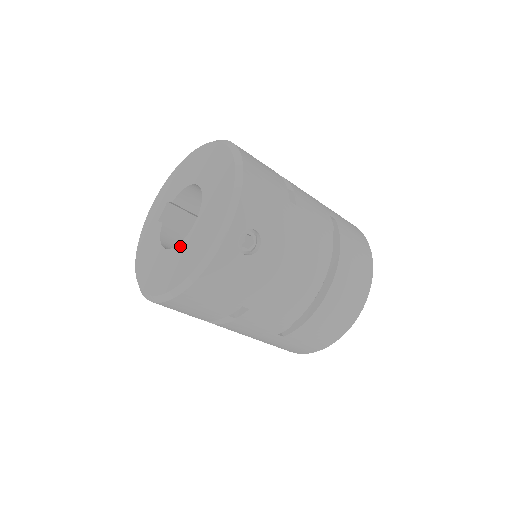
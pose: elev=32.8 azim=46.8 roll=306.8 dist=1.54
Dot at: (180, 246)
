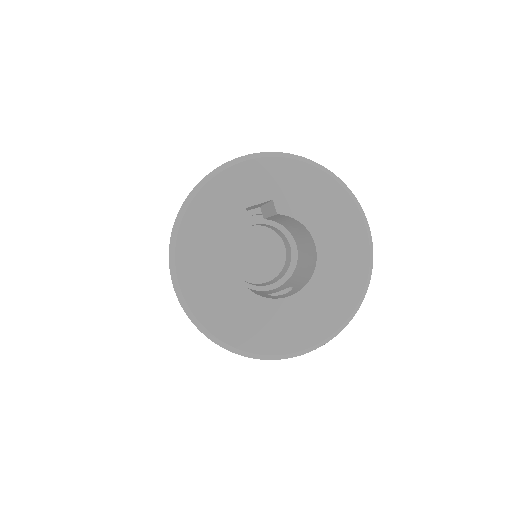
Dot at: (256, 300)
